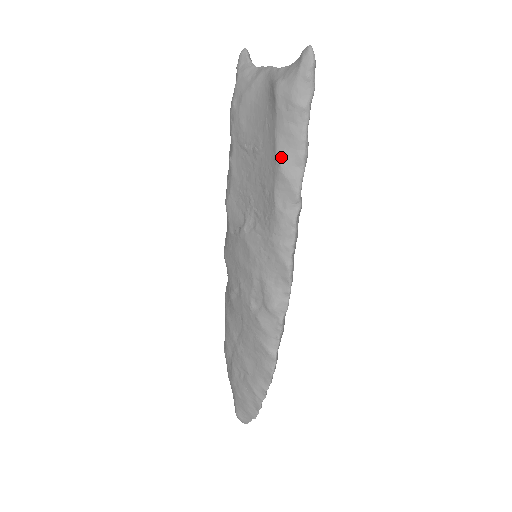
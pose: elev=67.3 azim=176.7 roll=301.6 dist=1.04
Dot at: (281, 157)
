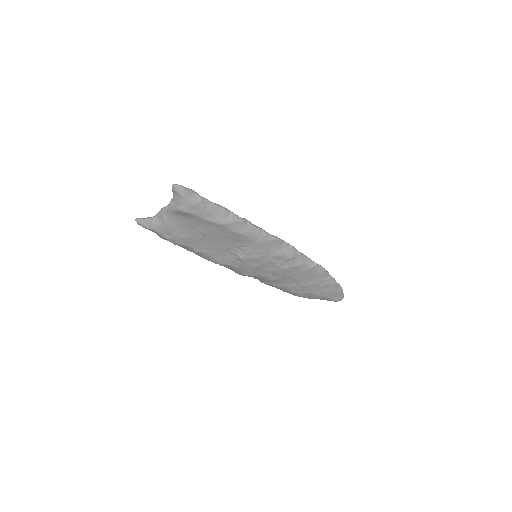
Dot at: (219, 222)
